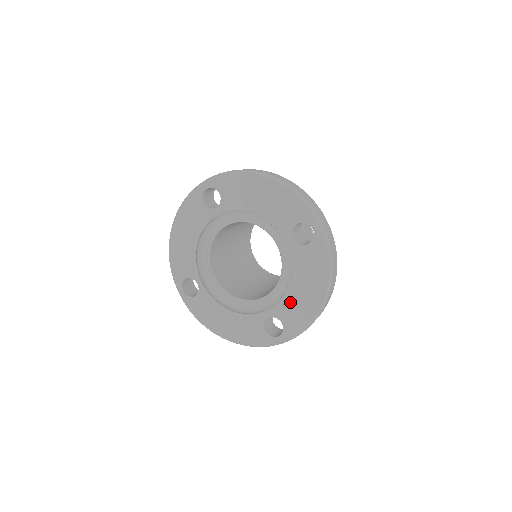
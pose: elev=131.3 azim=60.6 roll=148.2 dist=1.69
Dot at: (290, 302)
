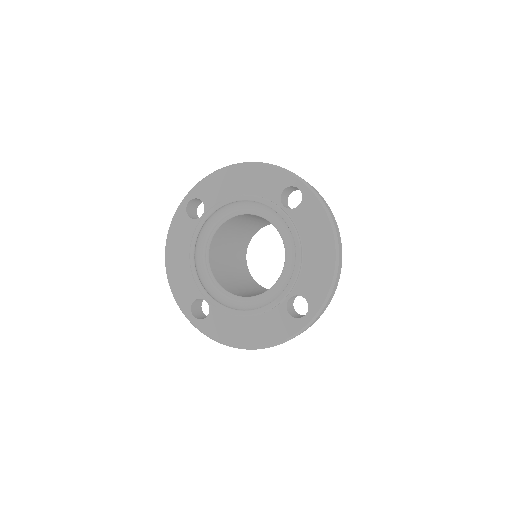
Dot at: (304, 271)
